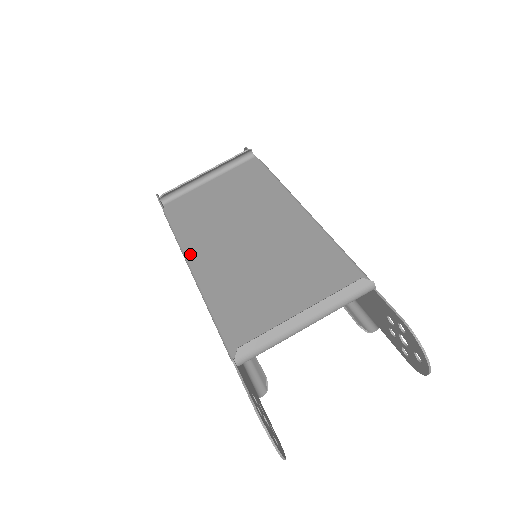
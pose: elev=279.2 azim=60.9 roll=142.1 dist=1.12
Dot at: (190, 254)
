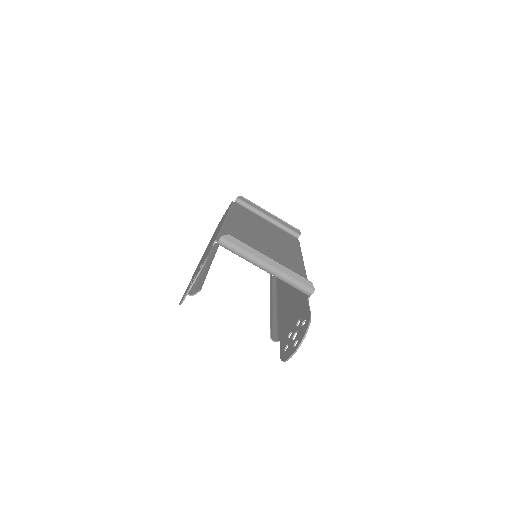
Dot at: (232, 216)
